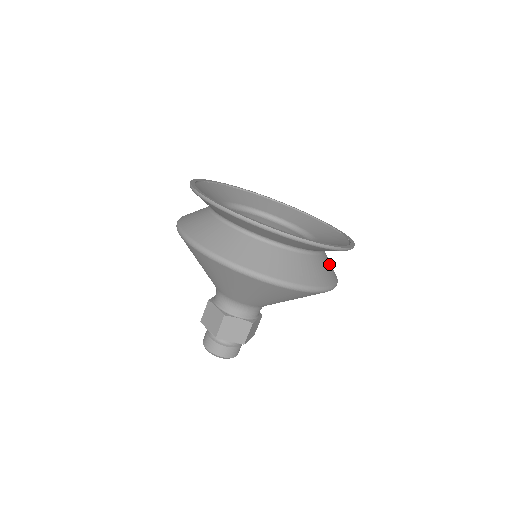
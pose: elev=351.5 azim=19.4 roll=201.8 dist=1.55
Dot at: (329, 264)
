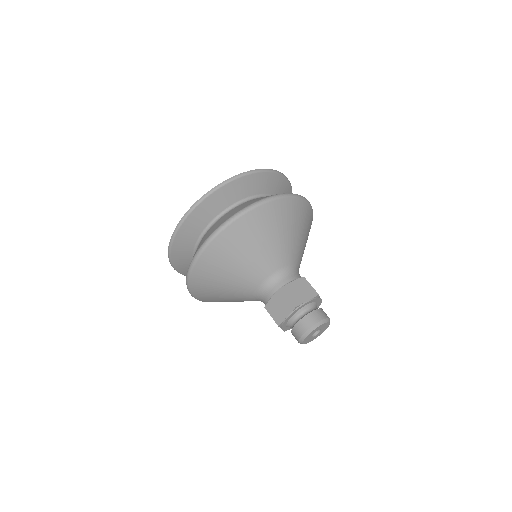
Dot at: occluded
